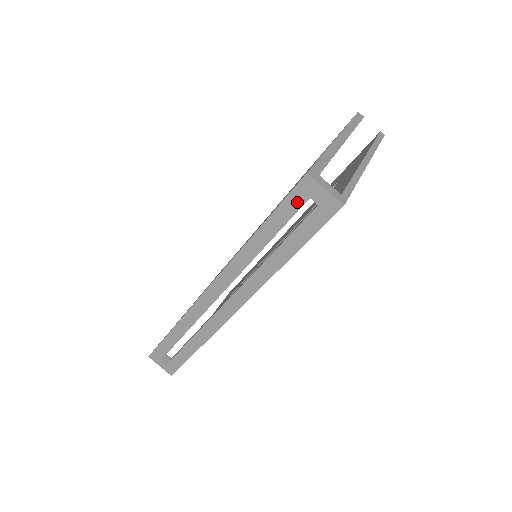
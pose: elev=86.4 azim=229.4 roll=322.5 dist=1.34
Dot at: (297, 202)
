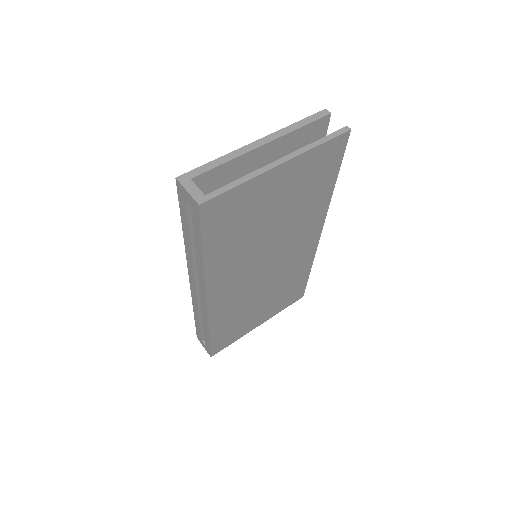
Dot at: (183, 203)
